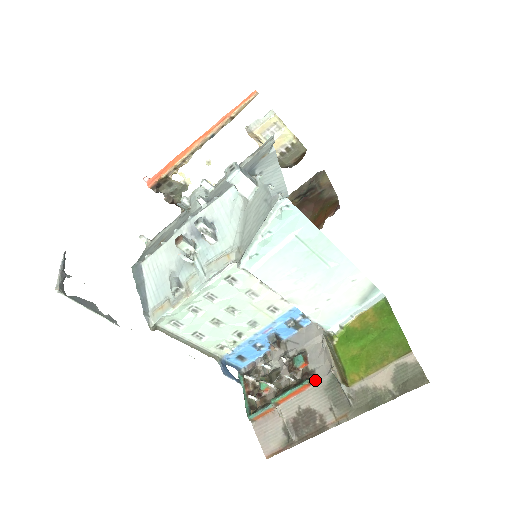
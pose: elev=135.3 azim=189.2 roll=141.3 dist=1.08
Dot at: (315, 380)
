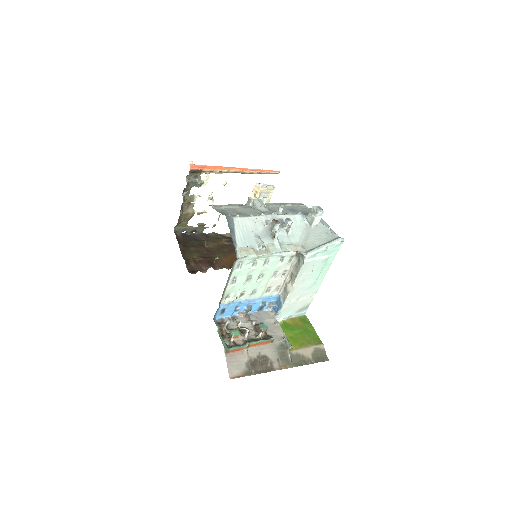
Dot at: (273, 341)
